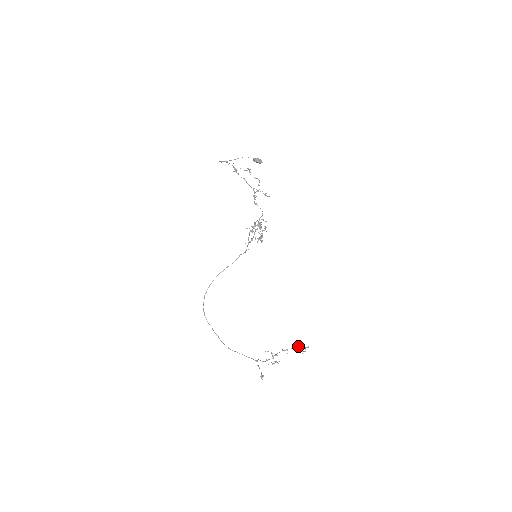
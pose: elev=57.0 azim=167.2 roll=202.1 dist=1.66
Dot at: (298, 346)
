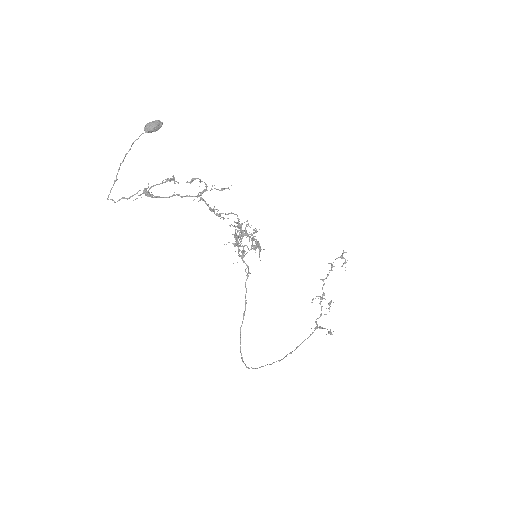
Dot at: occluded
